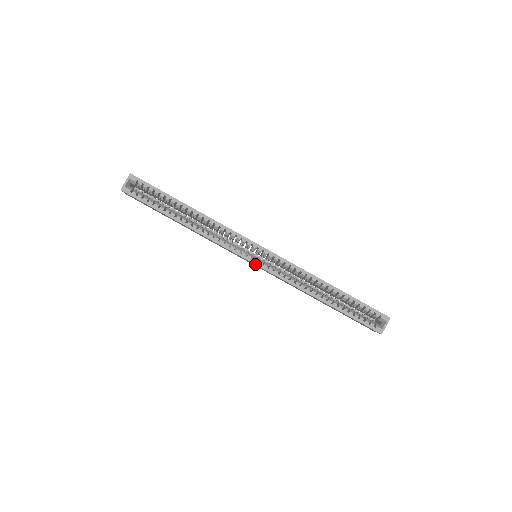
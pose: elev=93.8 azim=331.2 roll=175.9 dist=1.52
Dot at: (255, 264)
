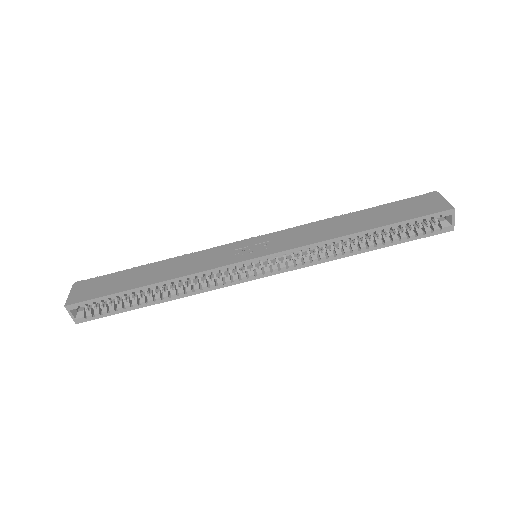
Dot at: occluded
